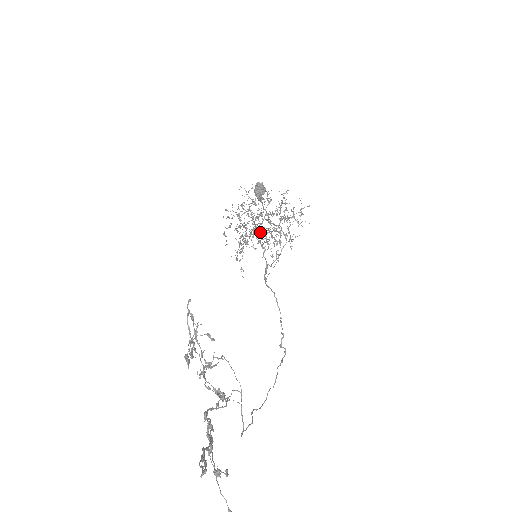
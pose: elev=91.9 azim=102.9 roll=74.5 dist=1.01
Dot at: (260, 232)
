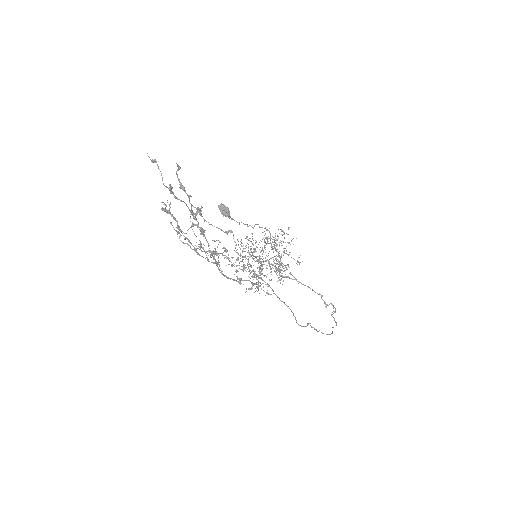
Dot at: occluded
